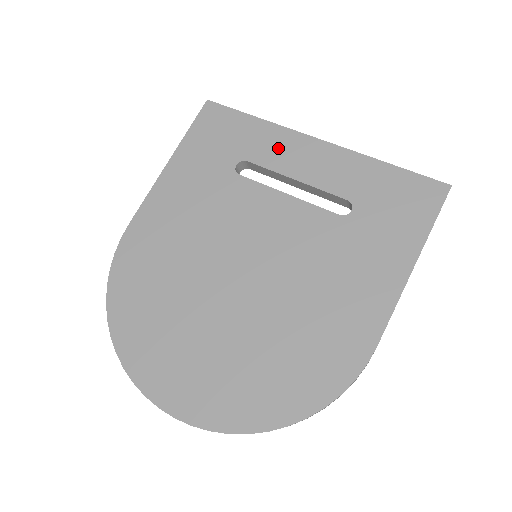
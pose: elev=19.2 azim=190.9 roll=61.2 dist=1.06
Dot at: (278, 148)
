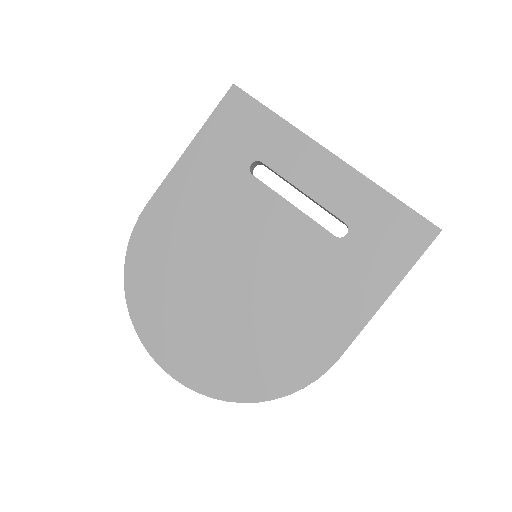
Dot at: (293, 155)
